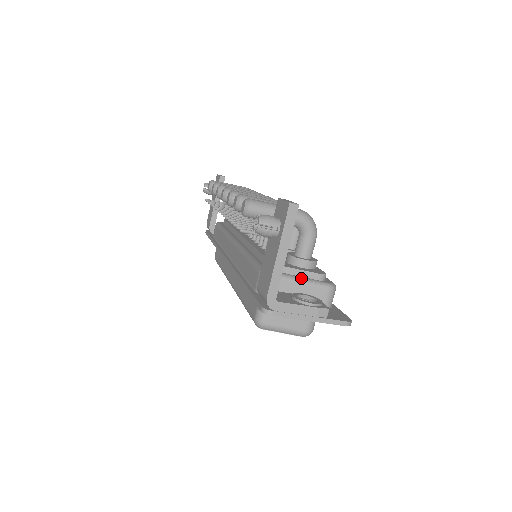
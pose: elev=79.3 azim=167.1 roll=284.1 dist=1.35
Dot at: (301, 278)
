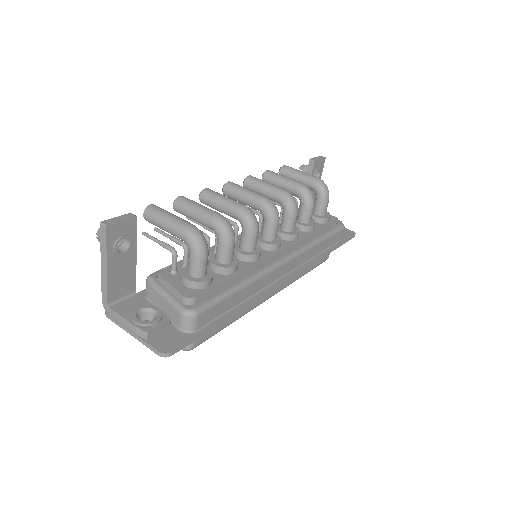
Dot at: (167, 293)
